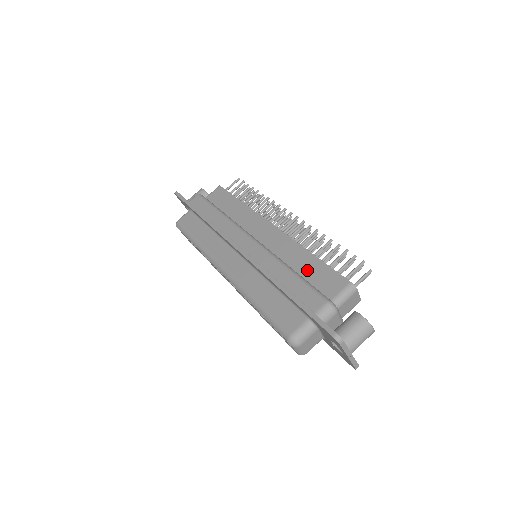
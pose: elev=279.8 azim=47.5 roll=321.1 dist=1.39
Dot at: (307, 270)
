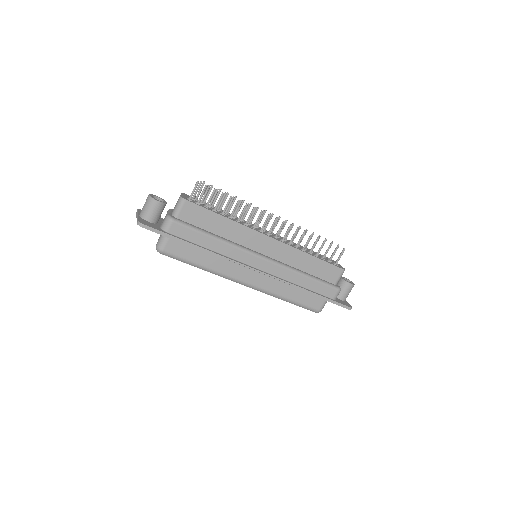
Dot at: (314, 269)
